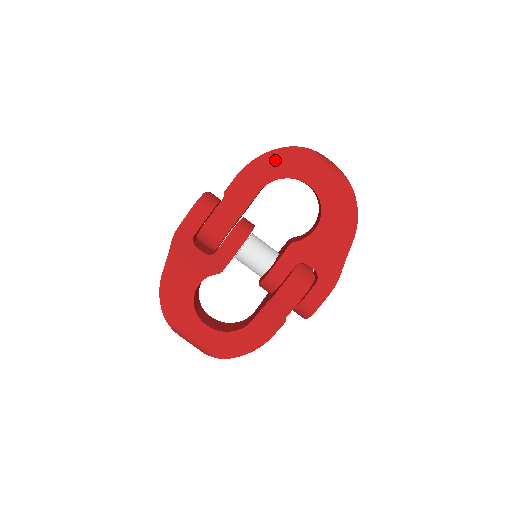
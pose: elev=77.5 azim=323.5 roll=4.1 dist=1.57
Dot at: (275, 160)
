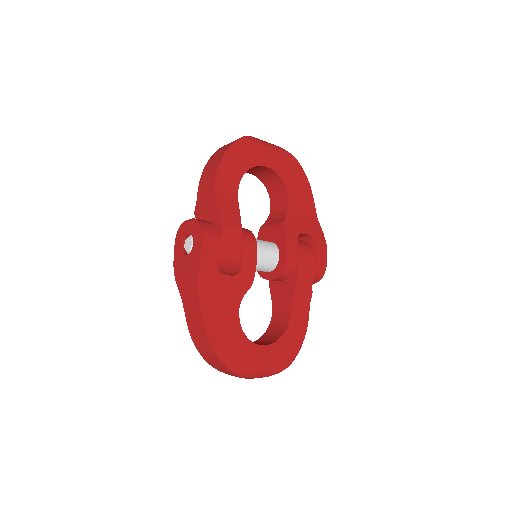
Dot at: (235, 156)
